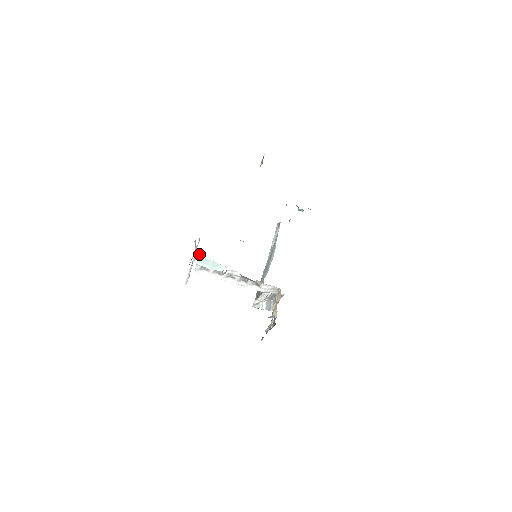
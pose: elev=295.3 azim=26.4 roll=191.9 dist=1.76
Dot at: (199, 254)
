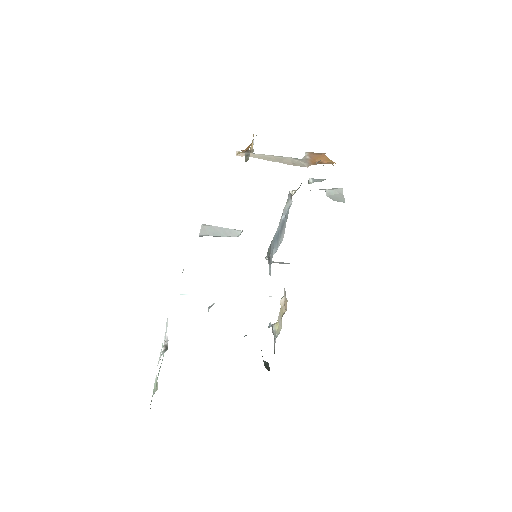
Dot at: (167, 346)
